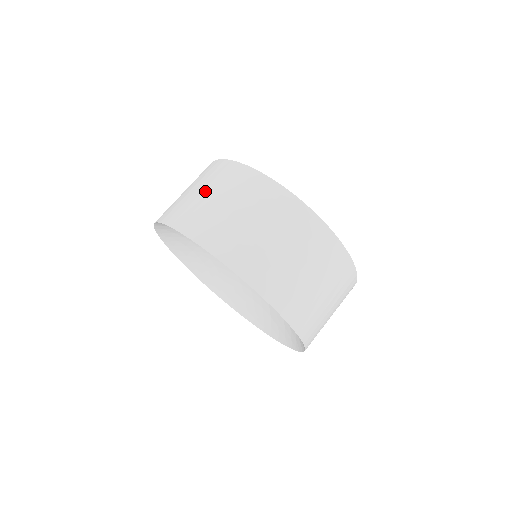
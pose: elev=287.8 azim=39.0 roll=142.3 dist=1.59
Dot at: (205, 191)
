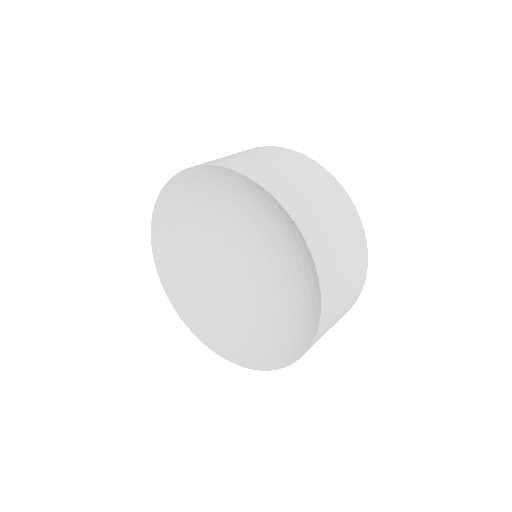
Dot at: occluded
